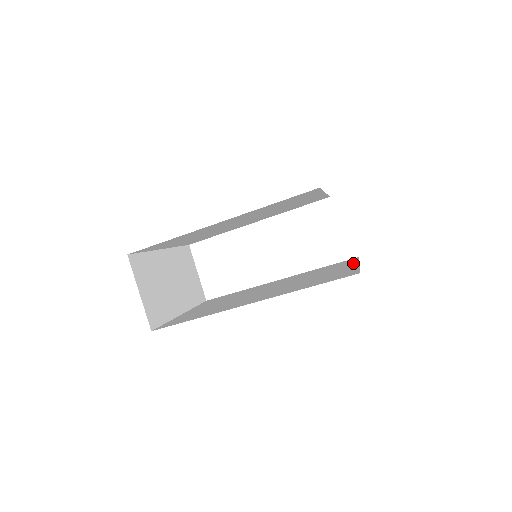
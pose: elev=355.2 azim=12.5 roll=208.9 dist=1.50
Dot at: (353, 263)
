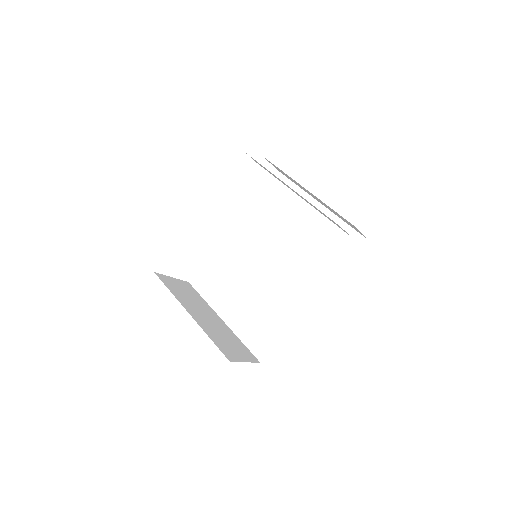
Dot at: (305, 197)
